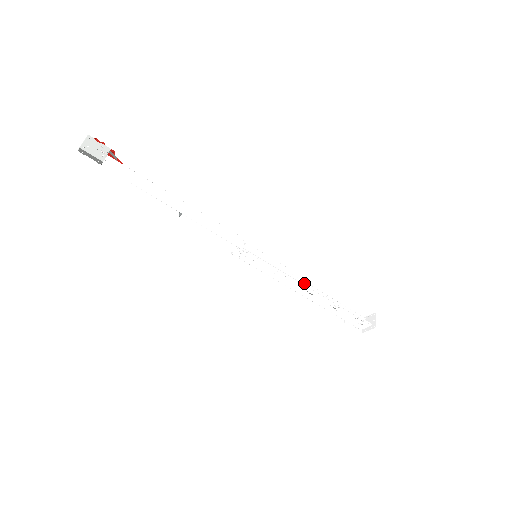
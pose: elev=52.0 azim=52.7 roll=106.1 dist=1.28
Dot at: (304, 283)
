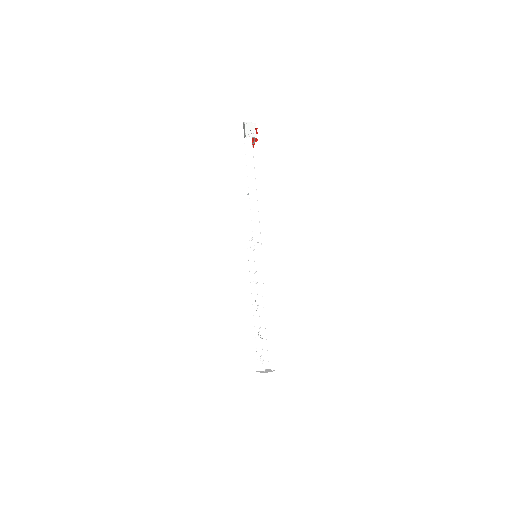
Dot at: occluded
